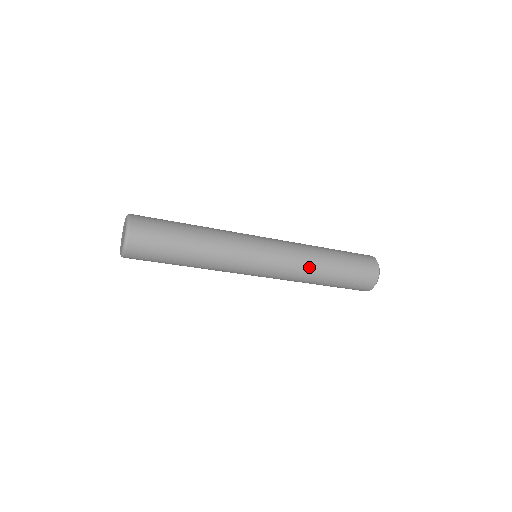
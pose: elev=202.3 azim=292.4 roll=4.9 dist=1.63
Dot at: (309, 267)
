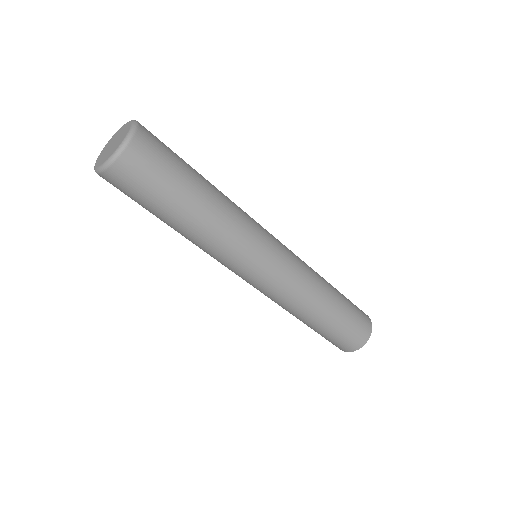
Dot at: (317, 280)
